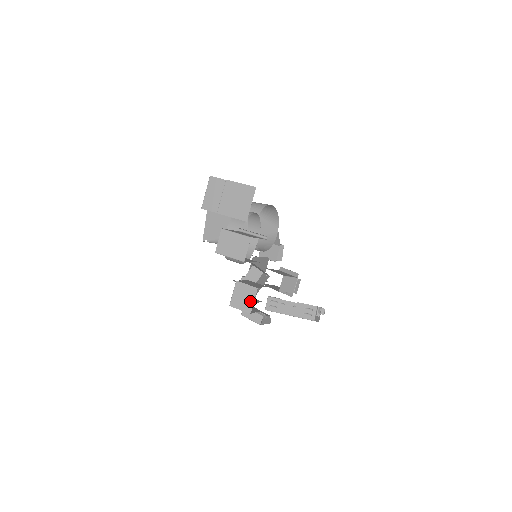
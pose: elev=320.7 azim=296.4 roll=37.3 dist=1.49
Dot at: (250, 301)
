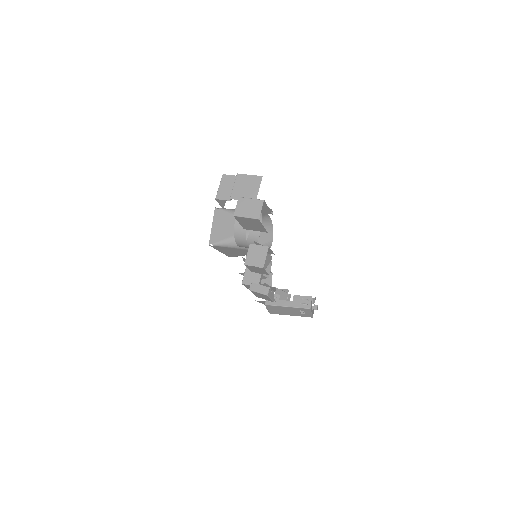
Dot at: (263, 258)
